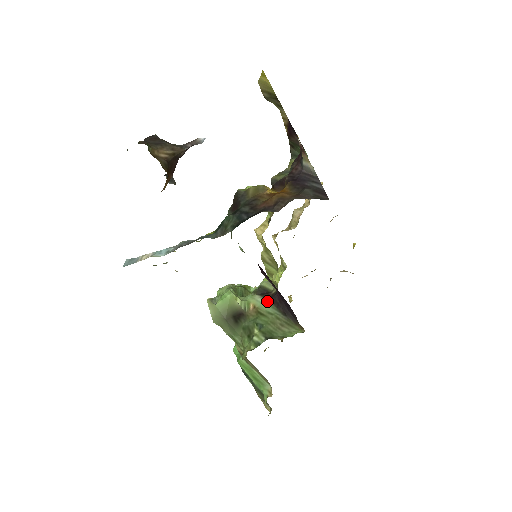
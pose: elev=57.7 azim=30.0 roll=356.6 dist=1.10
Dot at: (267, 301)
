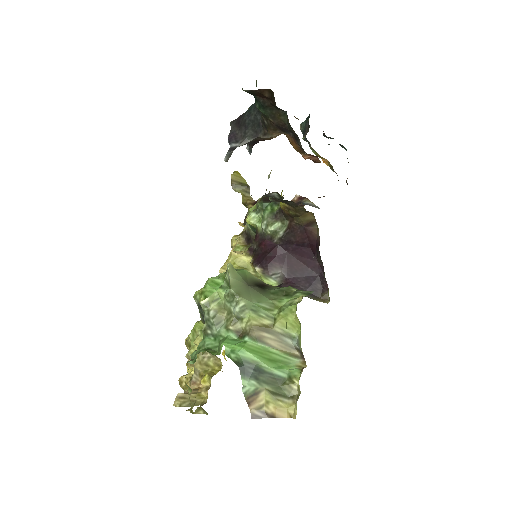
Dot at: occluded
